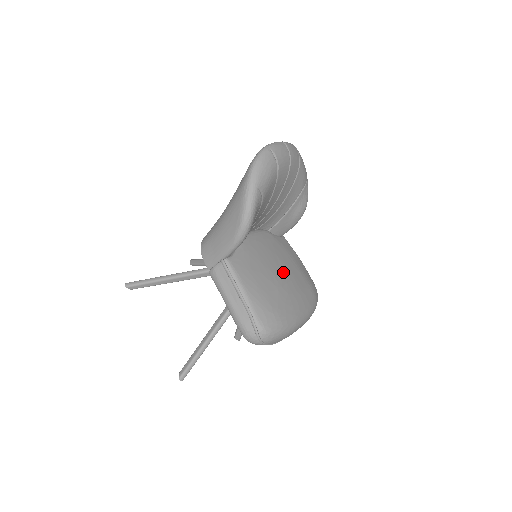
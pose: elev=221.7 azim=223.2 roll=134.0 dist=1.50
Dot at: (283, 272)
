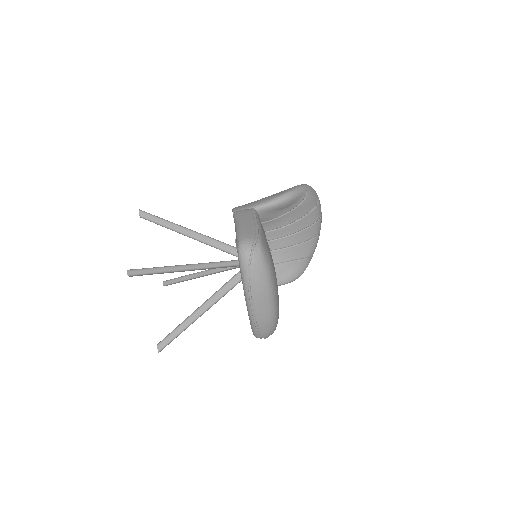
Dot at: occluded
